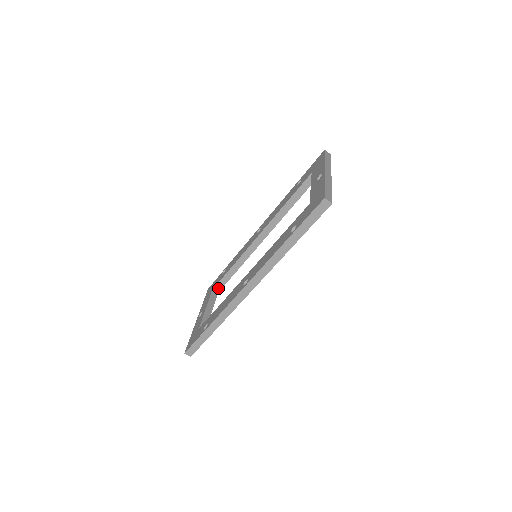
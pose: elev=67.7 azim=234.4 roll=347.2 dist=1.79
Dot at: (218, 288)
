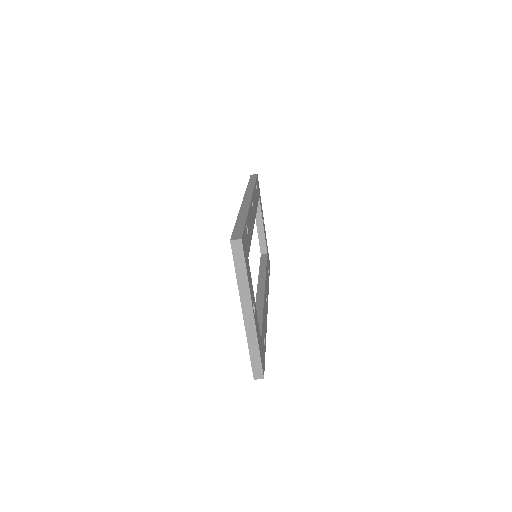
Dot at: occluded
